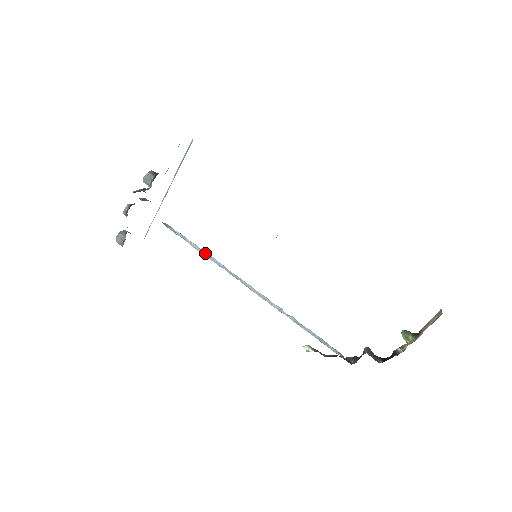
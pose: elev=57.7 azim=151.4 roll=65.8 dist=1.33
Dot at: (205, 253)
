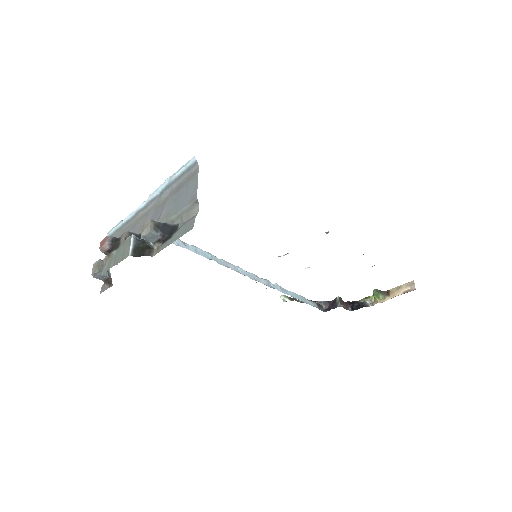
Dot at: (189, 246)
